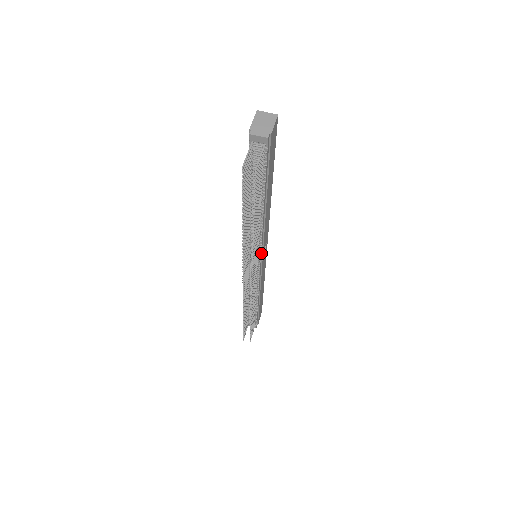
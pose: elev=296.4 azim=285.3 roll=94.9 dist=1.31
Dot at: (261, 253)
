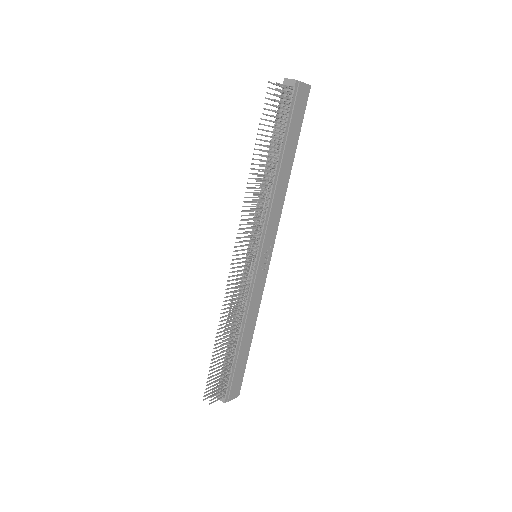
Dot at: (261, 243)
